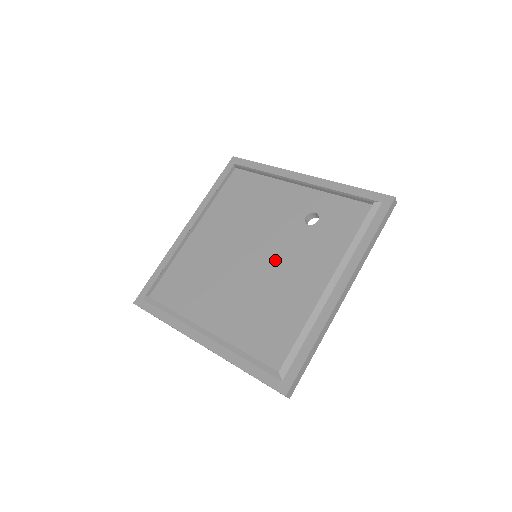
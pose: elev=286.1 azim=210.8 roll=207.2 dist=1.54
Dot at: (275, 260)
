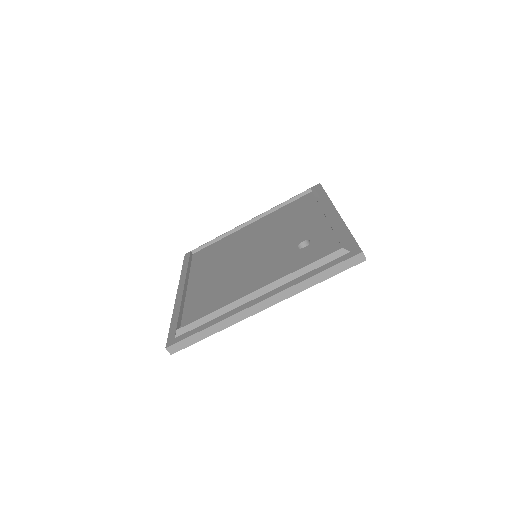
Dot at: (257, 262)
